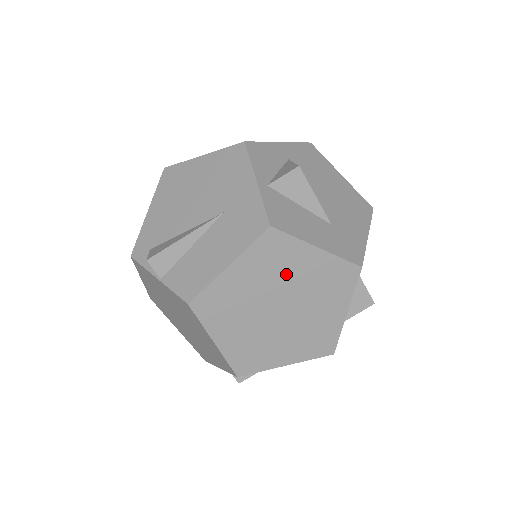
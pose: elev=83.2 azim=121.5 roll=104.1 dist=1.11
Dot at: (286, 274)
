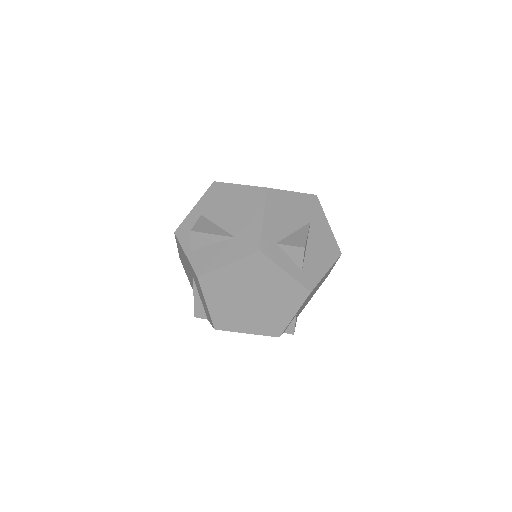
Dot at: (232, 286)
